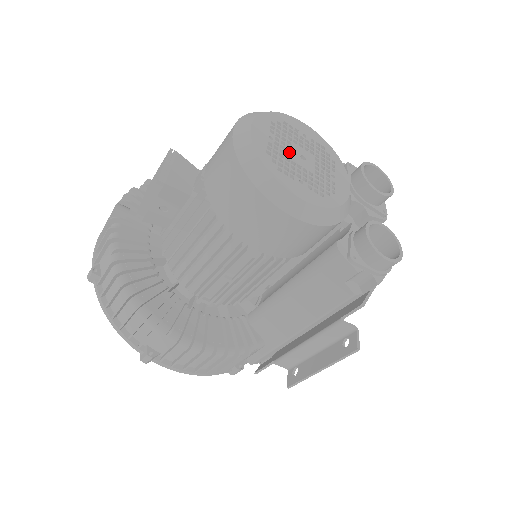
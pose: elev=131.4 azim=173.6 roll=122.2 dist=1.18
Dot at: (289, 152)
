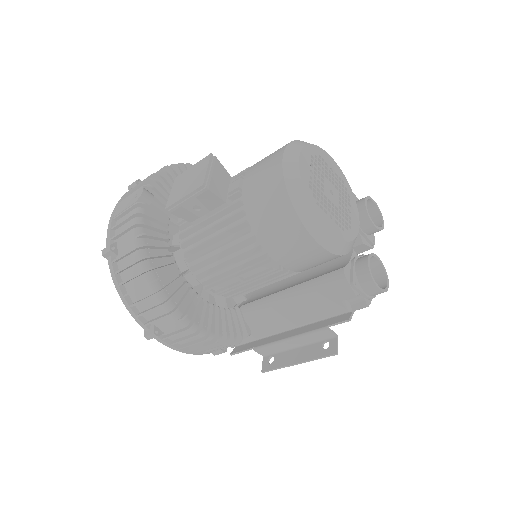
Dot at: (322, 186)
